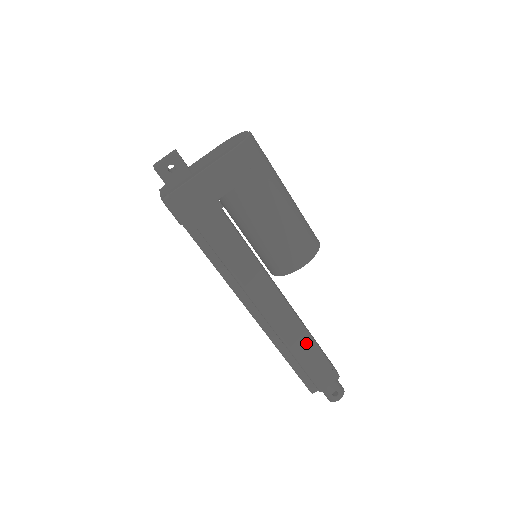
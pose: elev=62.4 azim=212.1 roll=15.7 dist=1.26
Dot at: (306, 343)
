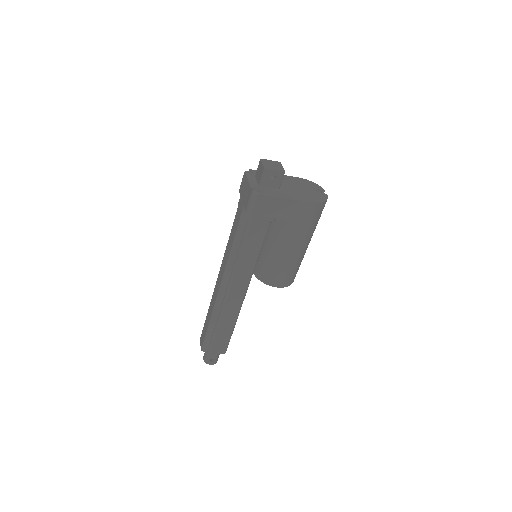
Dot at: (230, 323)
